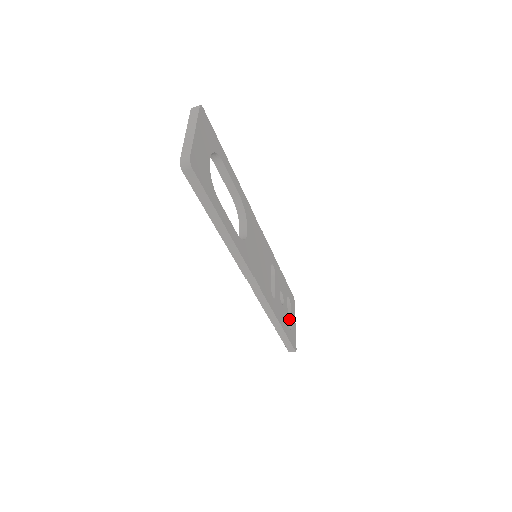
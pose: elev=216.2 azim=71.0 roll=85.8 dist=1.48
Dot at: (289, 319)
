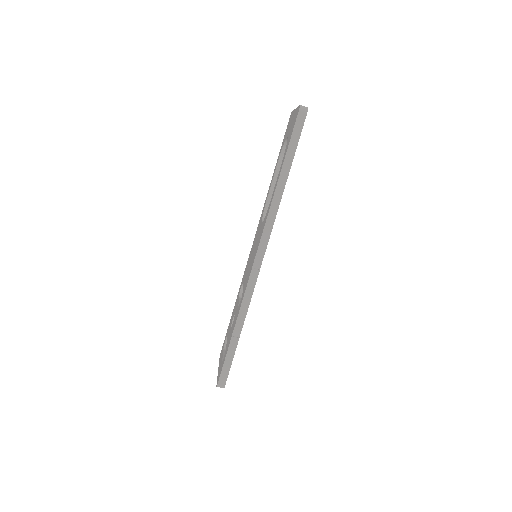
Dot at: occluded
